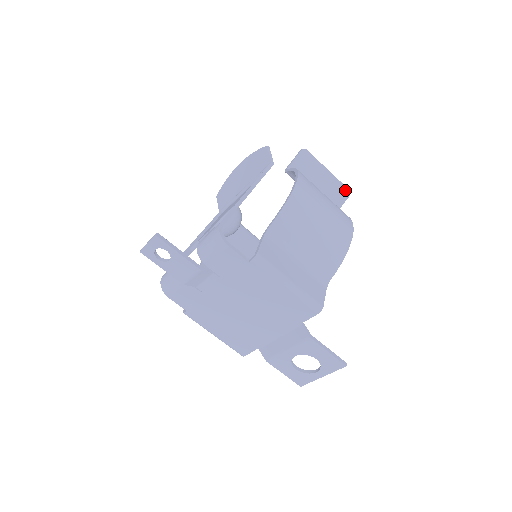
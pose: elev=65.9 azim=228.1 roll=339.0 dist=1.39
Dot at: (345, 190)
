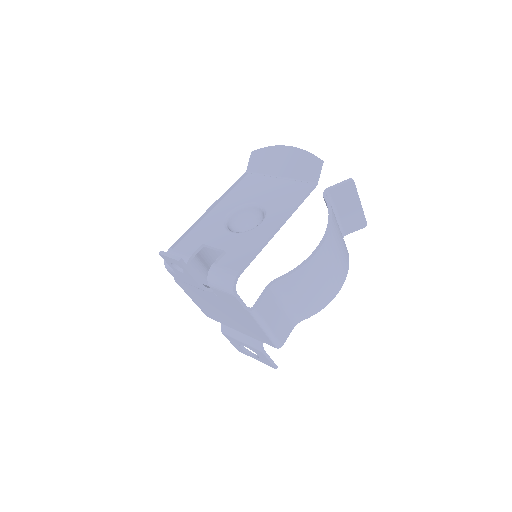
Dot at: (364, 223)
